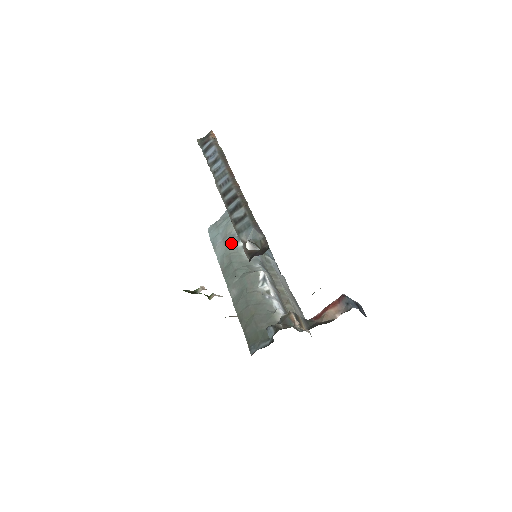
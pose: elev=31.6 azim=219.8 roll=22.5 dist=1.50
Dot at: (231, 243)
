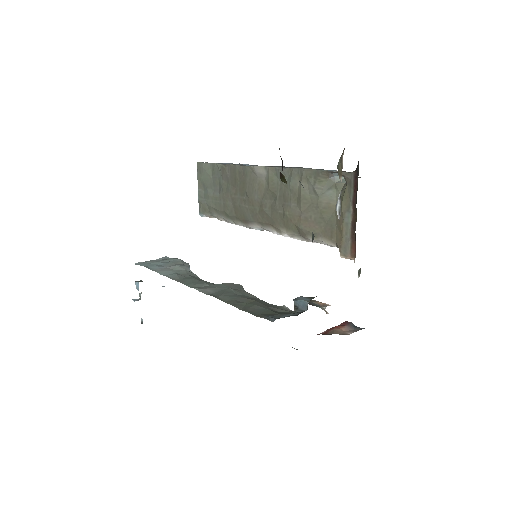
Dot at: (186, 268)
